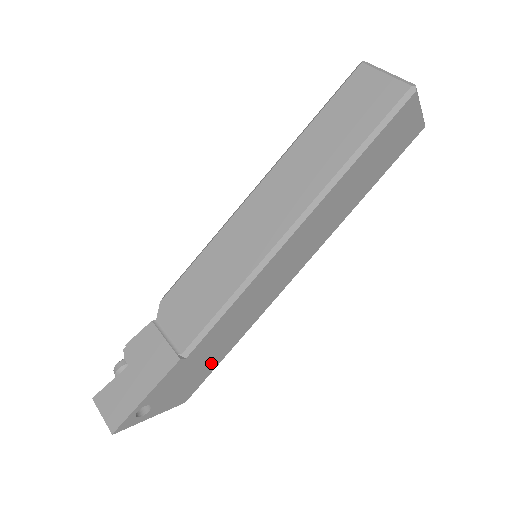
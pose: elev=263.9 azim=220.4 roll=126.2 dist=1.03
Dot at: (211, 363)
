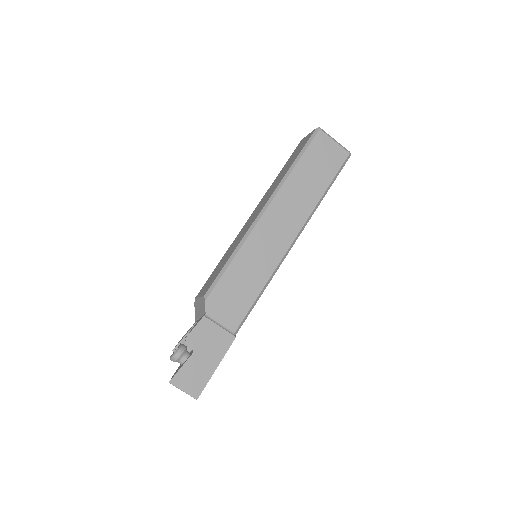
Dot at: occluded
